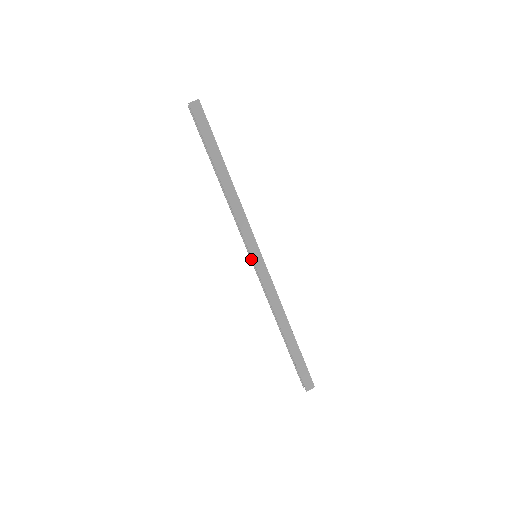
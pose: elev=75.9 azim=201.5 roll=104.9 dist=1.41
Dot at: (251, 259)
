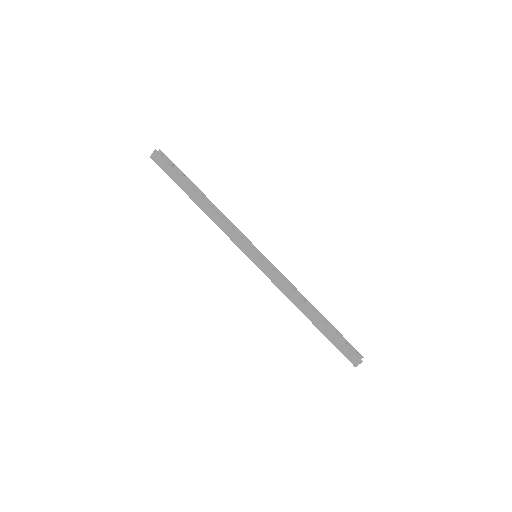
Dot at: occluded
